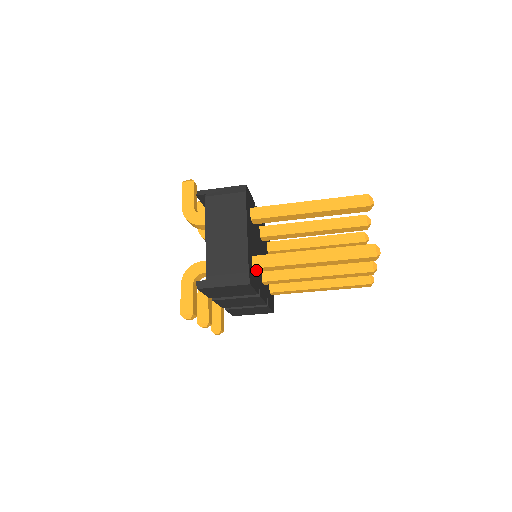
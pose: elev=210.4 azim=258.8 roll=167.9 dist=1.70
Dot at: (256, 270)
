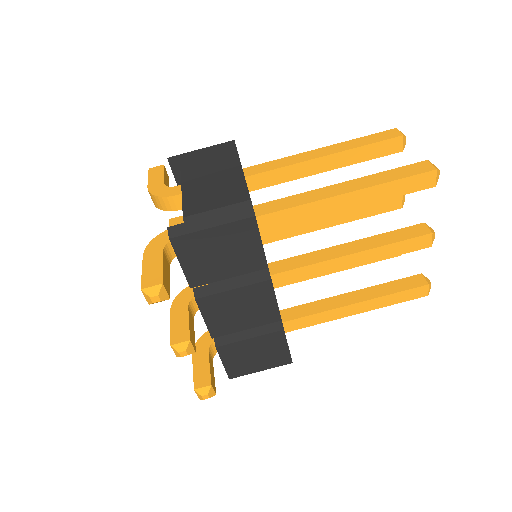
Dot at: (261, 225)
